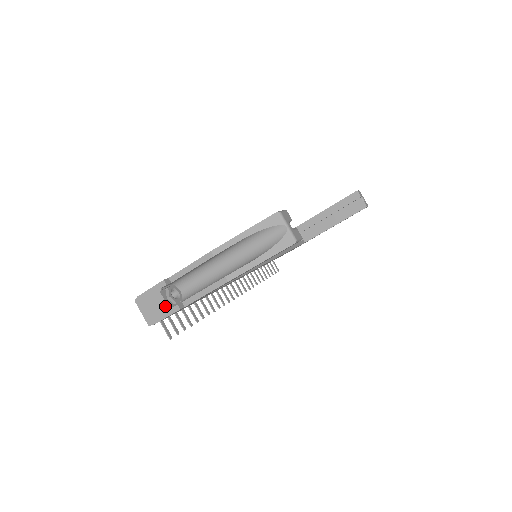
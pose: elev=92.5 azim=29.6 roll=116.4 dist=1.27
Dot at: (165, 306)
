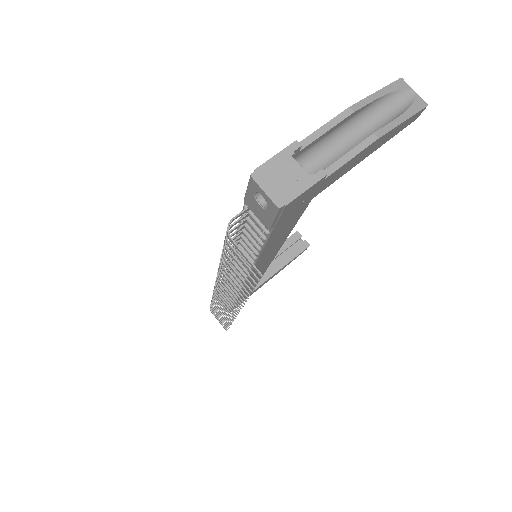
Dot at: (303, 174)
